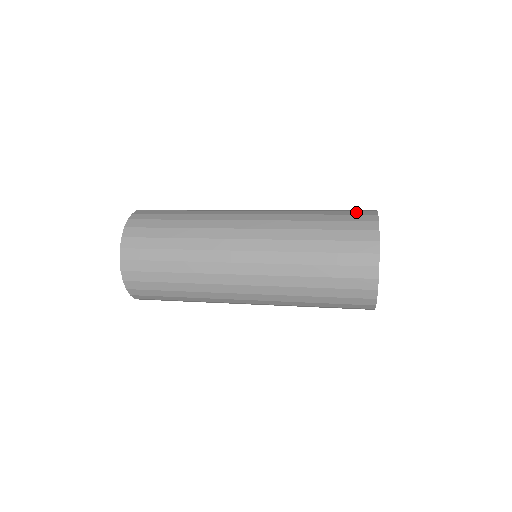
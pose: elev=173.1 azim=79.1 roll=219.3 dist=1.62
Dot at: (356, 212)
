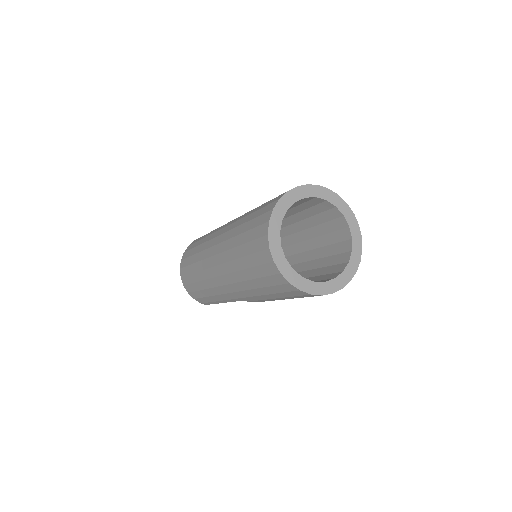
Dot at: occluded
